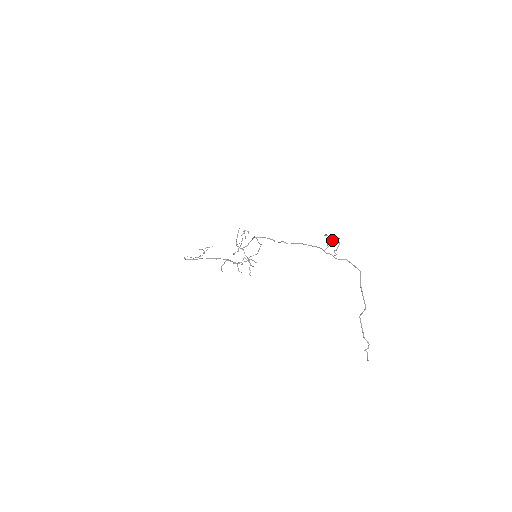
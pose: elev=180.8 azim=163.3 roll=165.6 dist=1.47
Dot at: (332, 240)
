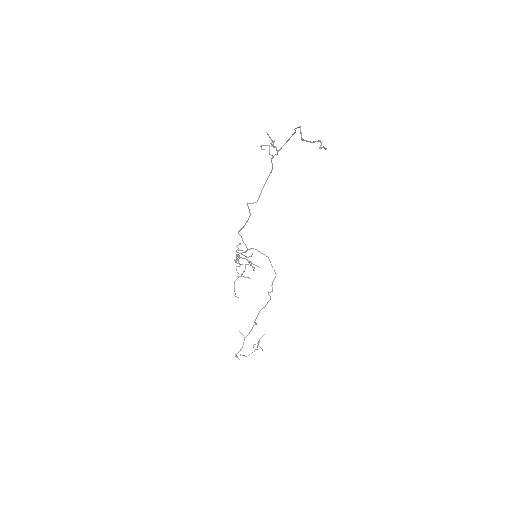
Dot at: (268, 145)
